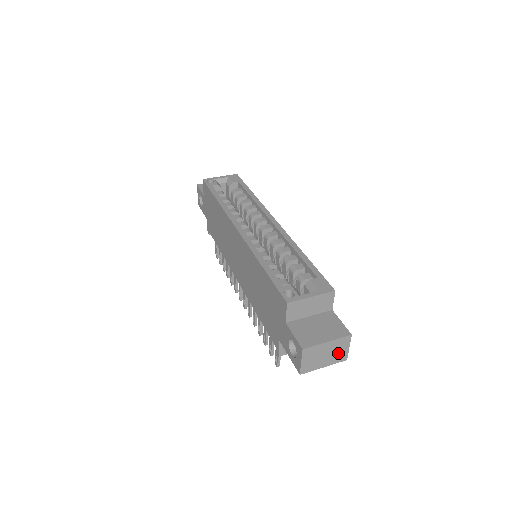
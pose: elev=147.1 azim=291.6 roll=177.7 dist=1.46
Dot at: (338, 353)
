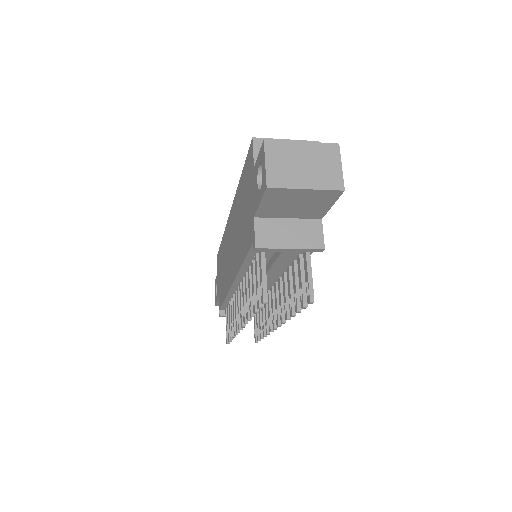
Dot at: (325, 171)
